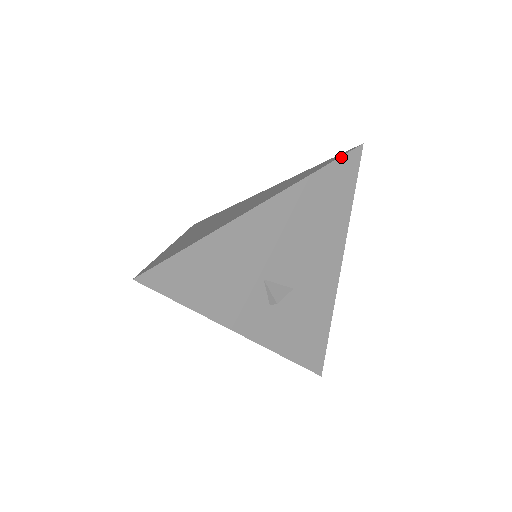
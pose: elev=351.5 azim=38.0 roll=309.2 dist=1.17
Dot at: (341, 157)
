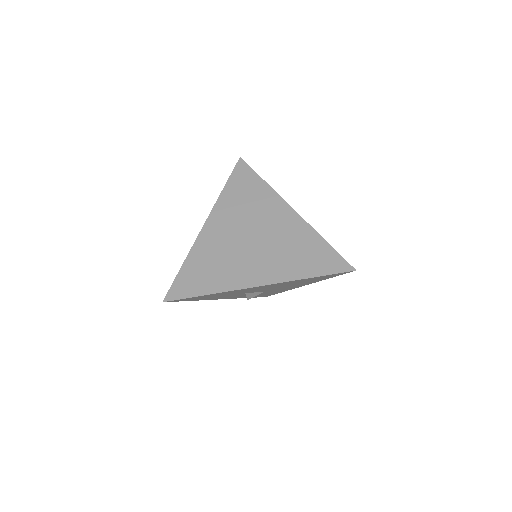
Dot at: (333, 274)
